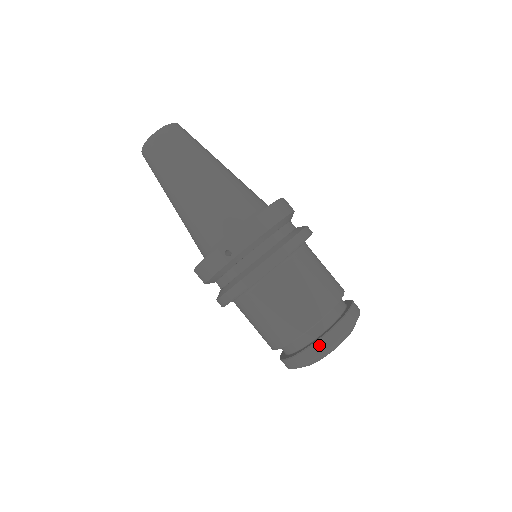
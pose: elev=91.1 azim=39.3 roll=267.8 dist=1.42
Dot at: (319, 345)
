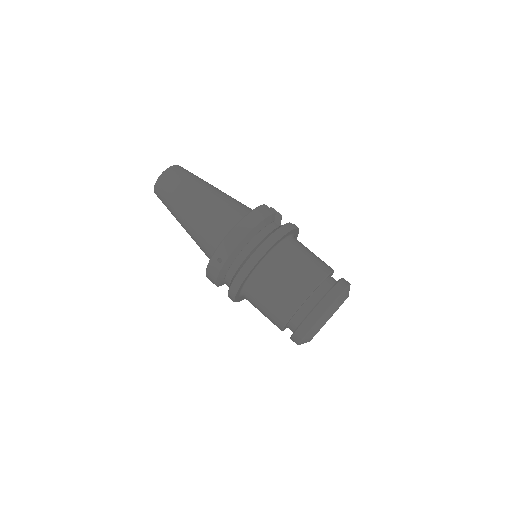
Dot at: (307, 322)
